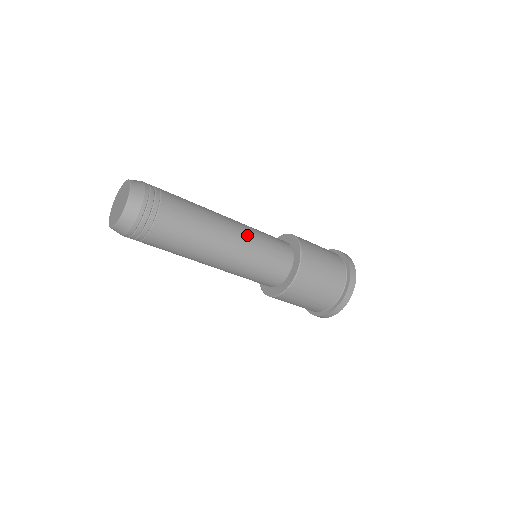
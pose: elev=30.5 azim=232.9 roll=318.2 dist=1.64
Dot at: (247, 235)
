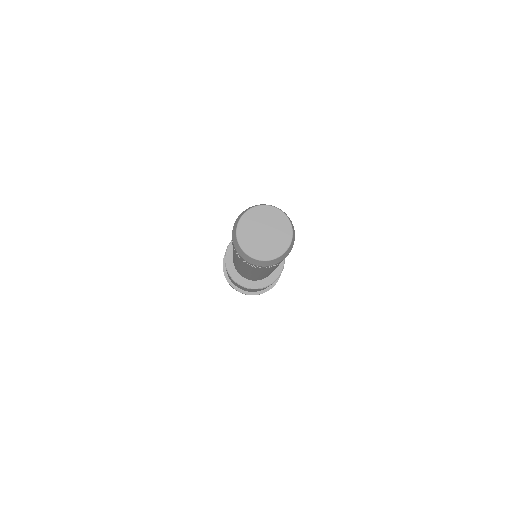
Dot at: occluded
